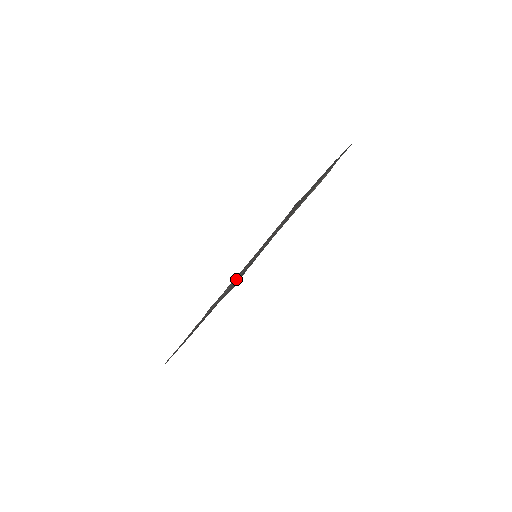
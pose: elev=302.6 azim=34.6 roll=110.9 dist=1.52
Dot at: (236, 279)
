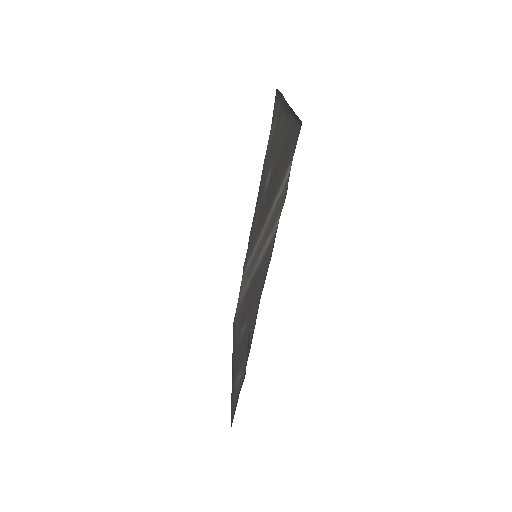
Dot at: (250, 271)
